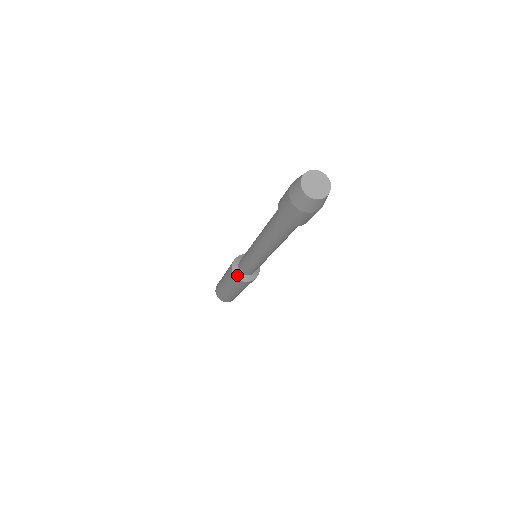
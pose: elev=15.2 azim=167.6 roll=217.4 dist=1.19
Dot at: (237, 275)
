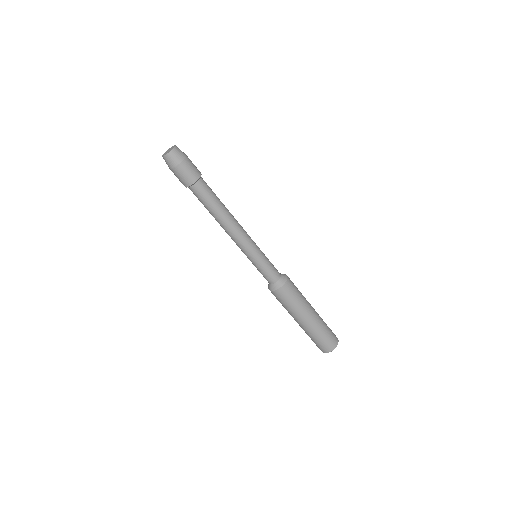
Dot at: (268, 286)
